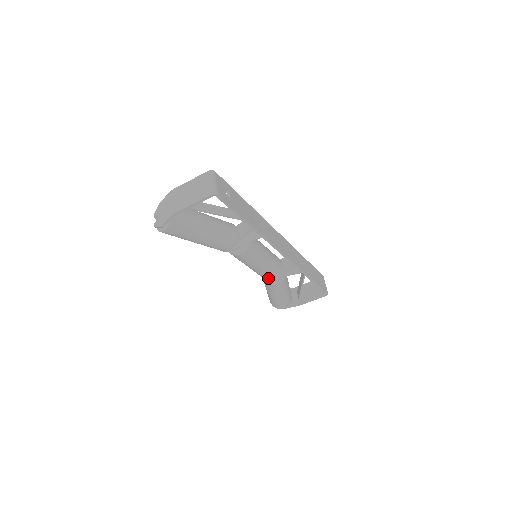
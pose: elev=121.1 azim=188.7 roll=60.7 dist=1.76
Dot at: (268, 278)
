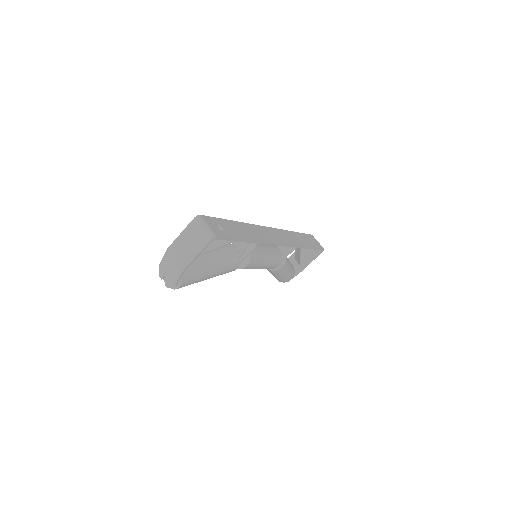
Dot at: (273, 268)
